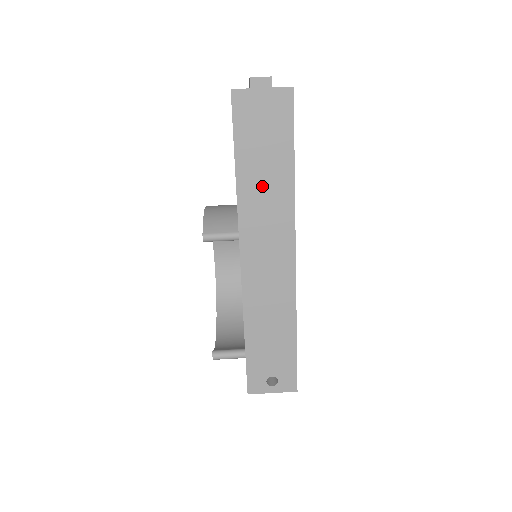
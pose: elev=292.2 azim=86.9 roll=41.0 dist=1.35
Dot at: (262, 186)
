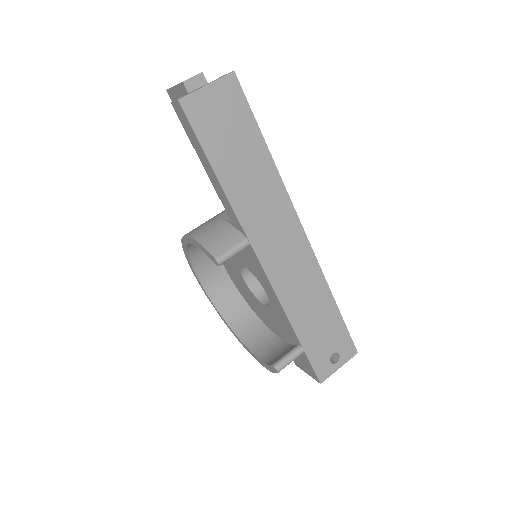
Dot at: (248, 182)
